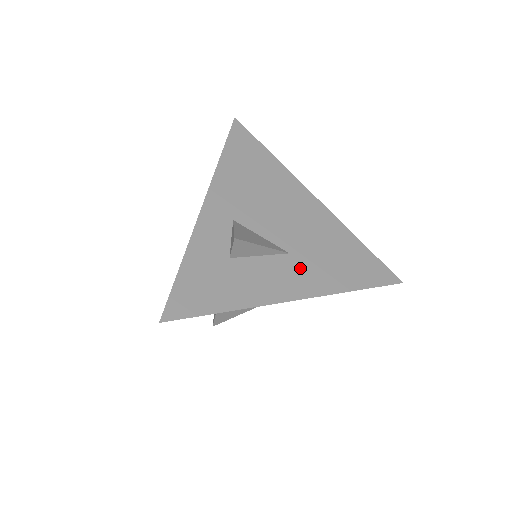
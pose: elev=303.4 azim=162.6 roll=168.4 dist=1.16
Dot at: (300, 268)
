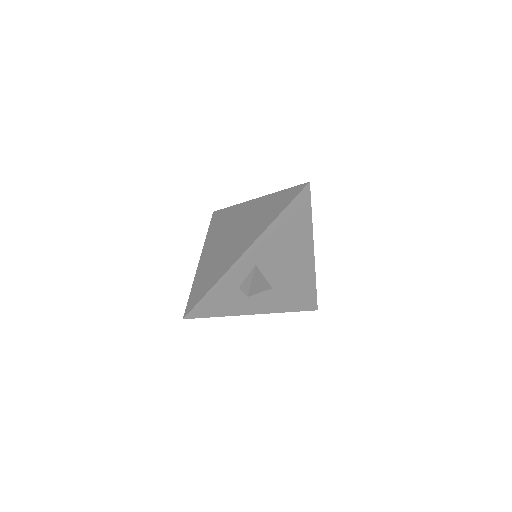
Dot at: (272, 297)
